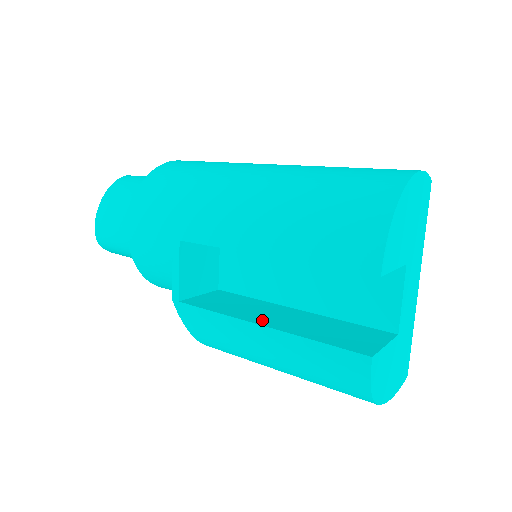
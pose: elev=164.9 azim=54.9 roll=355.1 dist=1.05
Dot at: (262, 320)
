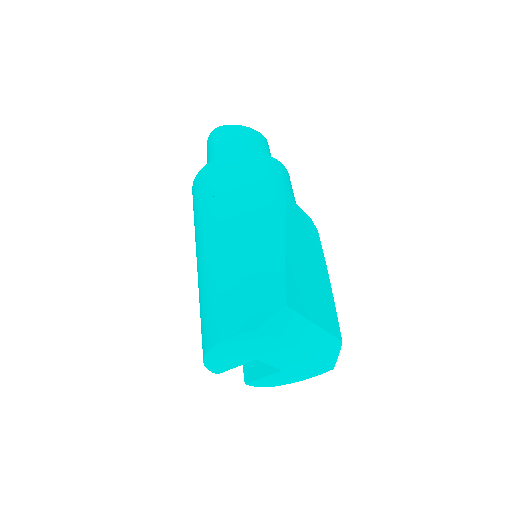
Dot at: occluded
